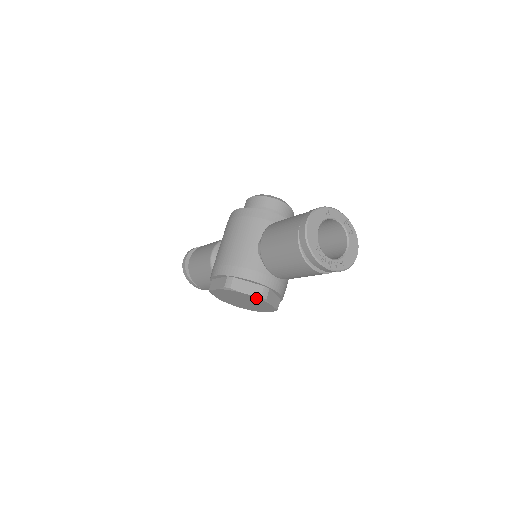
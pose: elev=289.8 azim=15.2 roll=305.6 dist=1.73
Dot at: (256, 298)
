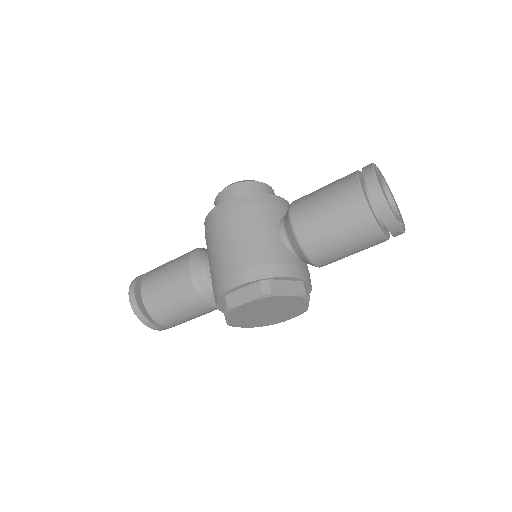
Dot at: (298, 299)
